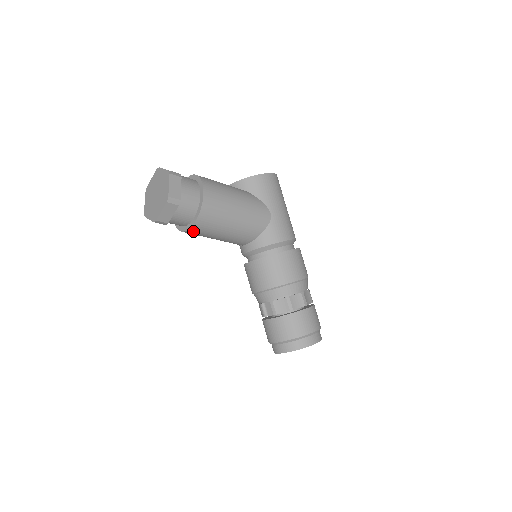
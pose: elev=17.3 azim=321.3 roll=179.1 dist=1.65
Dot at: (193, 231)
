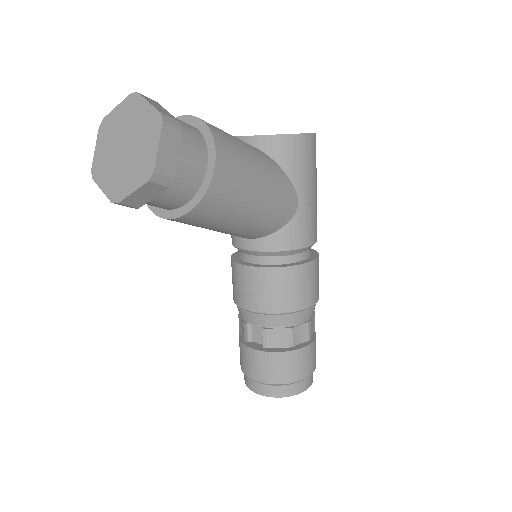
Dot at: (177, 220)
